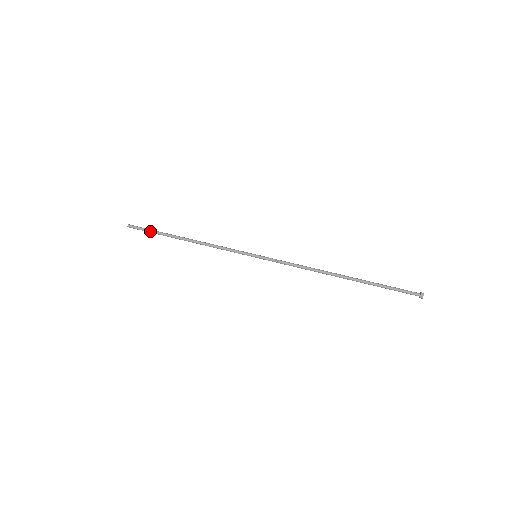
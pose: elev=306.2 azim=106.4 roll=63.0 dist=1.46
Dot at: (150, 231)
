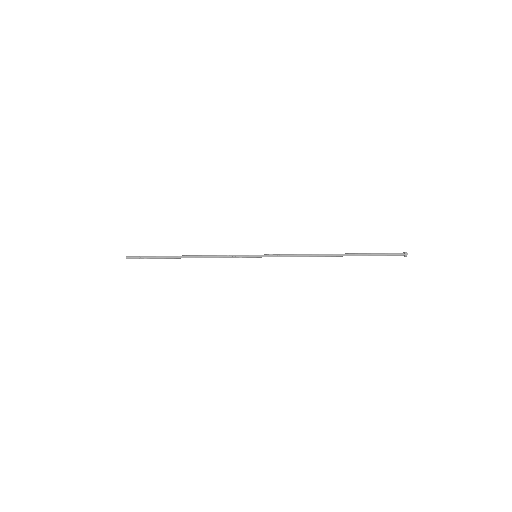
Dot at: (150, 257)
